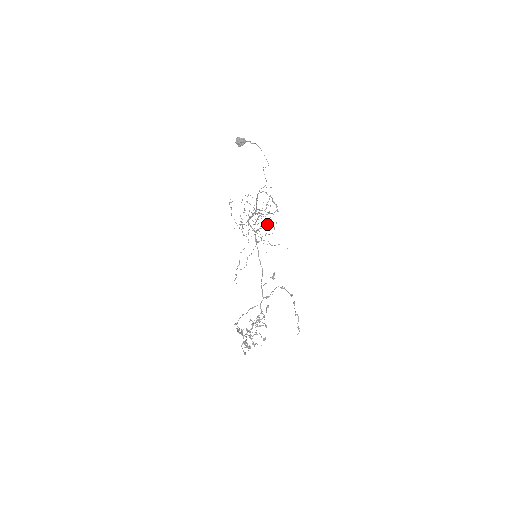
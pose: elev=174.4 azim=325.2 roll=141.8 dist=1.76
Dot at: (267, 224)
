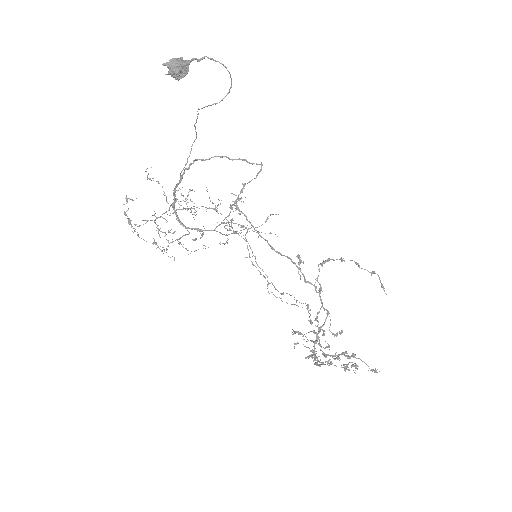
Dot at: (216, 209)
